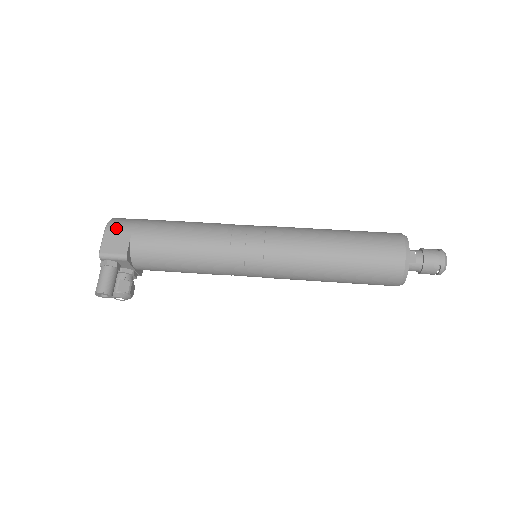
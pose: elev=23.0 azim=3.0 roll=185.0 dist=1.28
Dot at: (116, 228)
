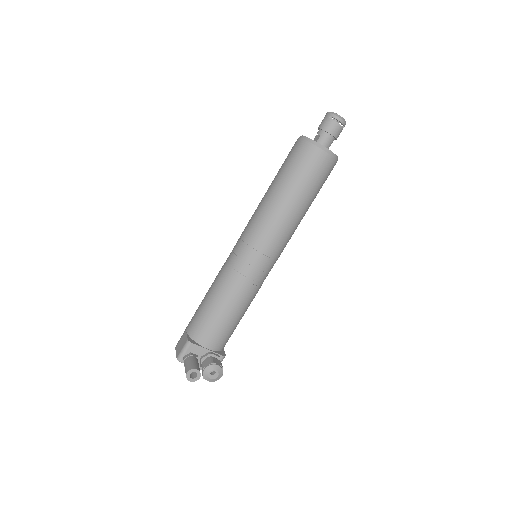
Dot at: (179, 340)
